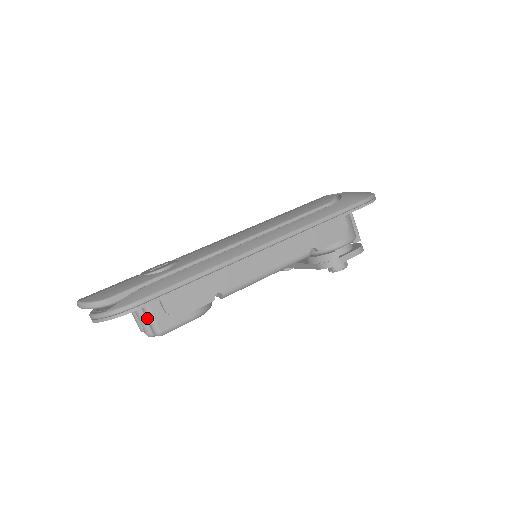
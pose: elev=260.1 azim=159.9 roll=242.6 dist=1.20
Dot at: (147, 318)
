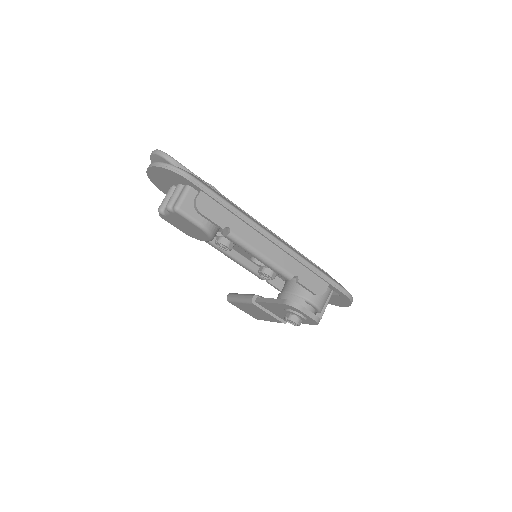
Dot at: (181, 194)
